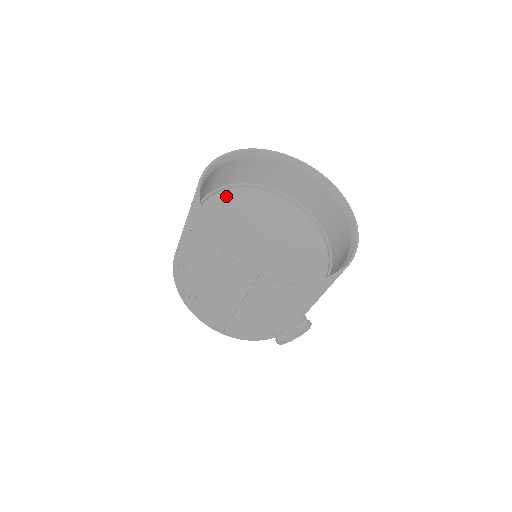
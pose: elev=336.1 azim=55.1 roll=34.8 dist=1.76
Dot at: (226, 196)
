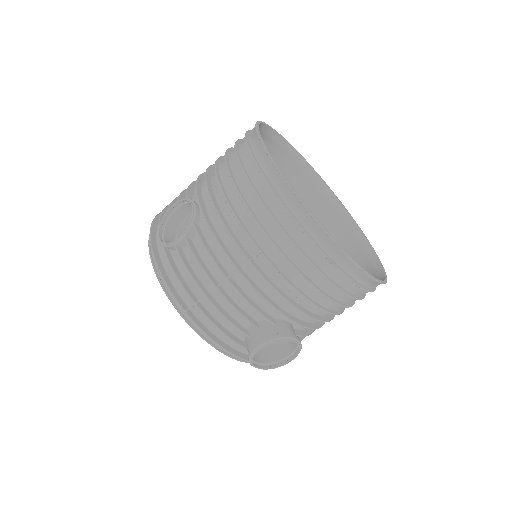
Dot at: occluded
